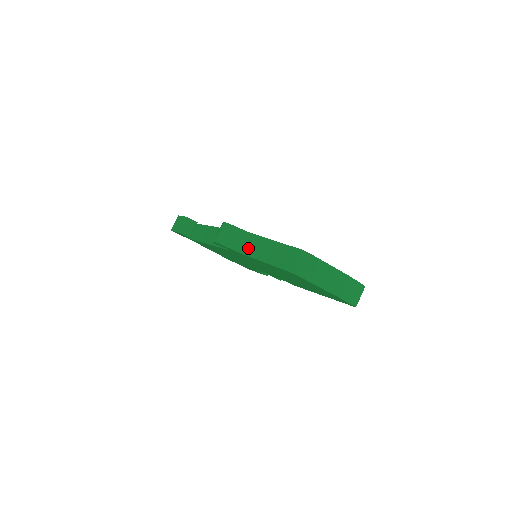
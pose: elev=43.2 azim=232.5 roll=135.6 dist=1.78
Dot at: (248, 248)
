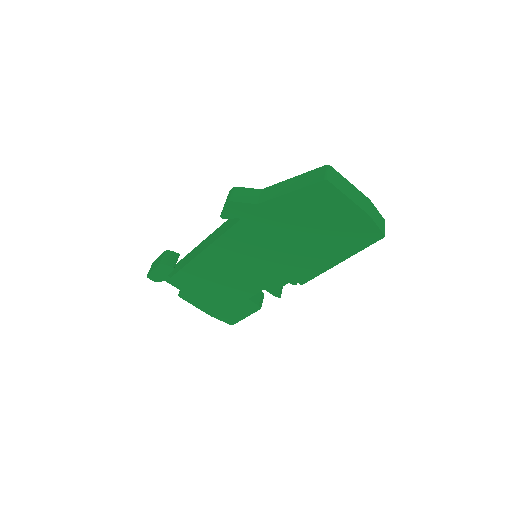
Dot at: (264, 197)
